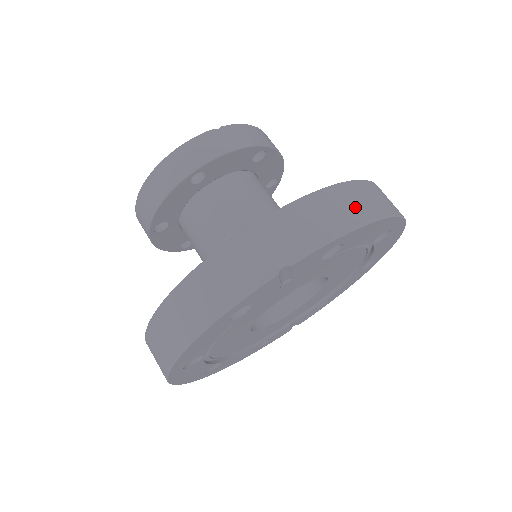
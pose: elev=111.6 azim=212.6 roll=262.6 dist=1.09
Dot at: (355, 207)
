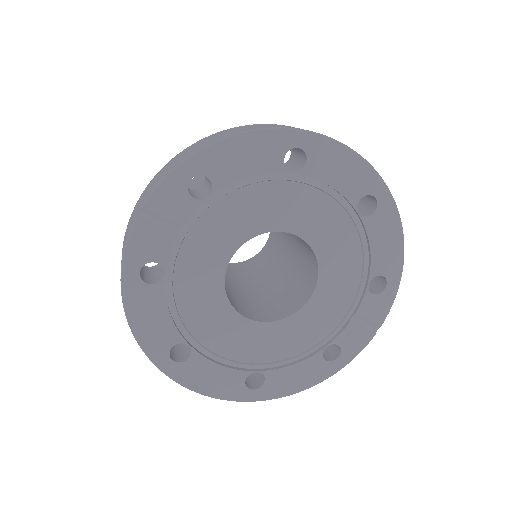
Dot at: (205, 143)
